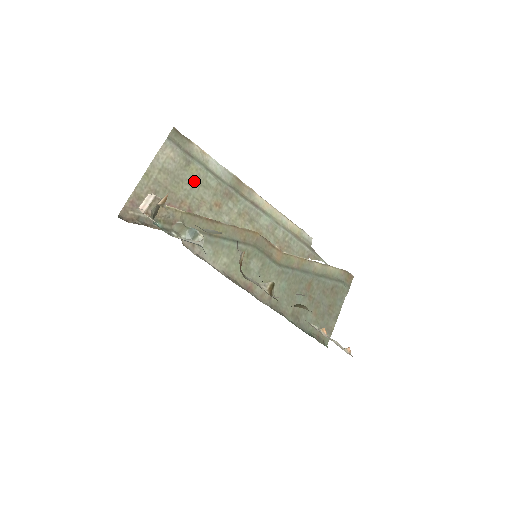
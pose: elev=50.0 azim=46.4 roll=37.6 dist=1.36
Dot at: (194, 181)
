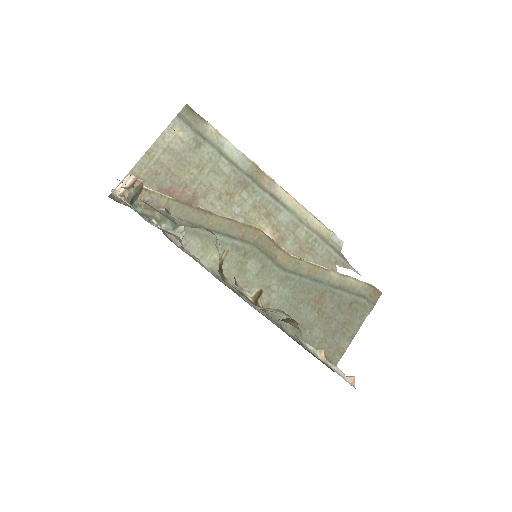
Dot at: (204, 165)
